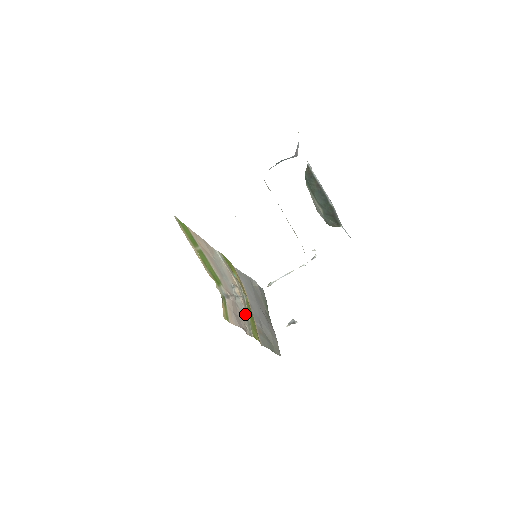
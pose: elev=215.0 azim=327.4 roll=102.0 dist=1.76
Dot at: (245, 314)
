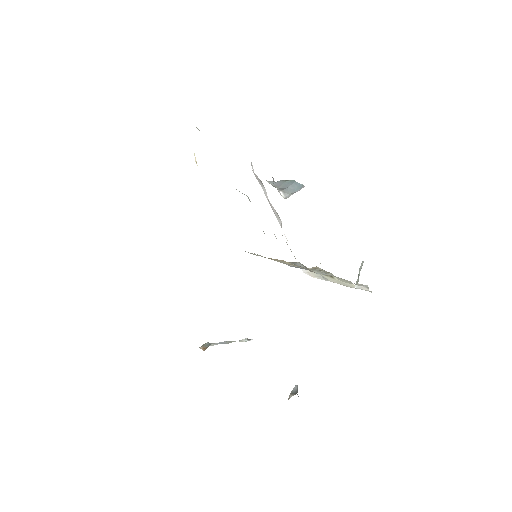
Dot at: occluded
